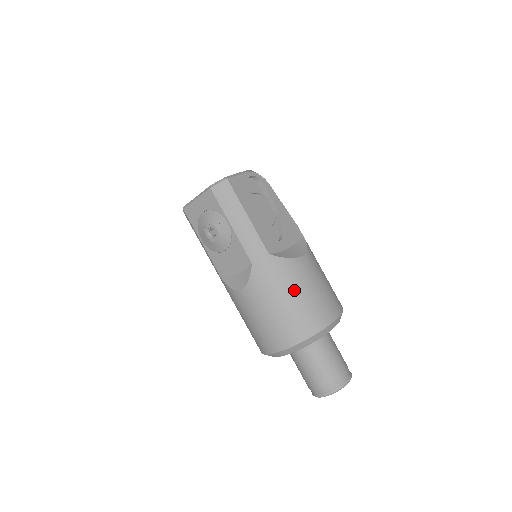
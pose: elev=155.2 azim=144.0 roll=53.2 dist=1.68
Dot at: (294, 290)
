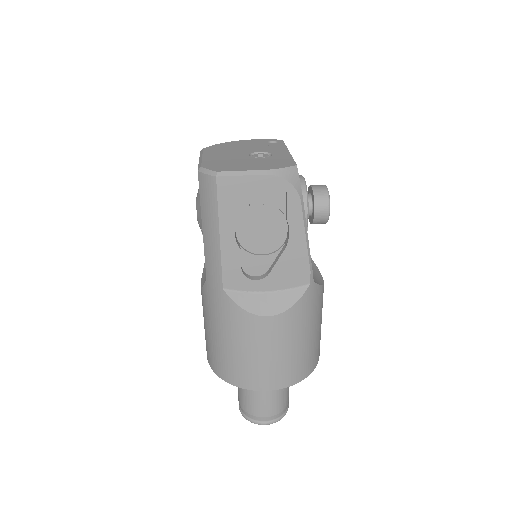
Dot at: (231, 338)
